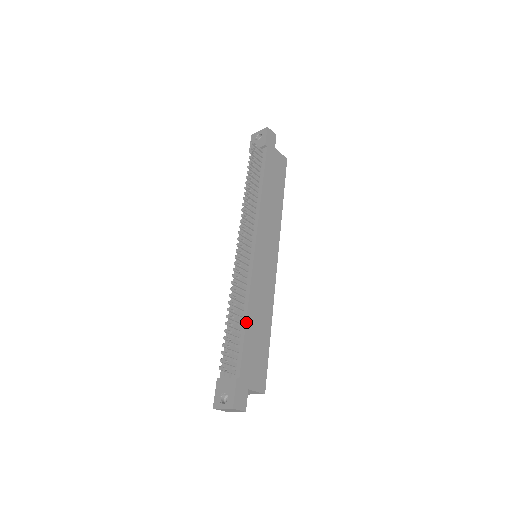
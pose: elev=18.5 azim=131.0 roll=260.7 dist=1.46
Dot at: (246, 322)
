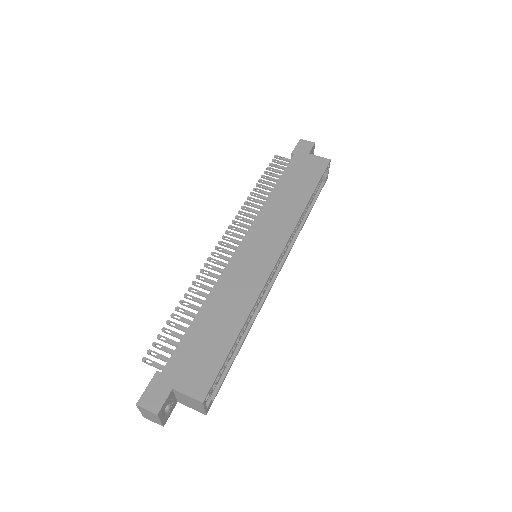
Dot at: (197, 314)
